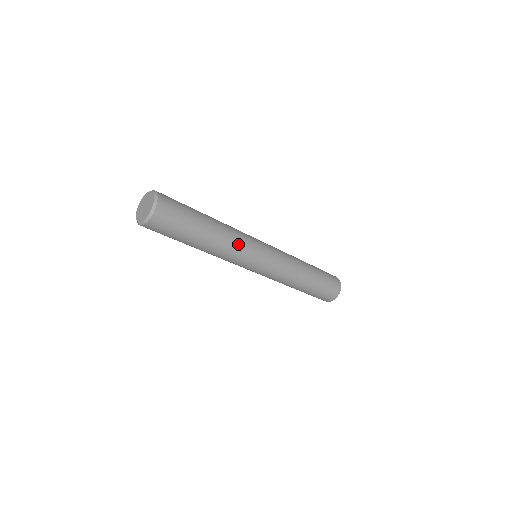
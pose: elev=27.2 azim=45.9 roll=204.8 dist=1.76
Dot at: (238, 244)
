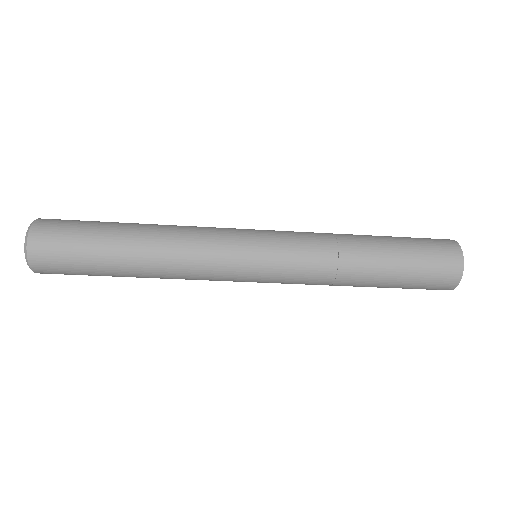
Dot at: (192, 261)
